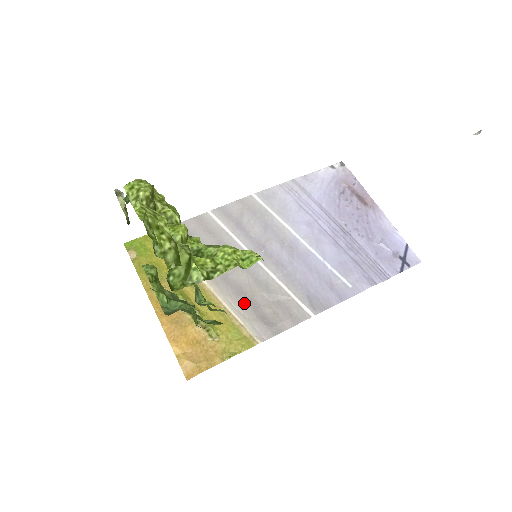
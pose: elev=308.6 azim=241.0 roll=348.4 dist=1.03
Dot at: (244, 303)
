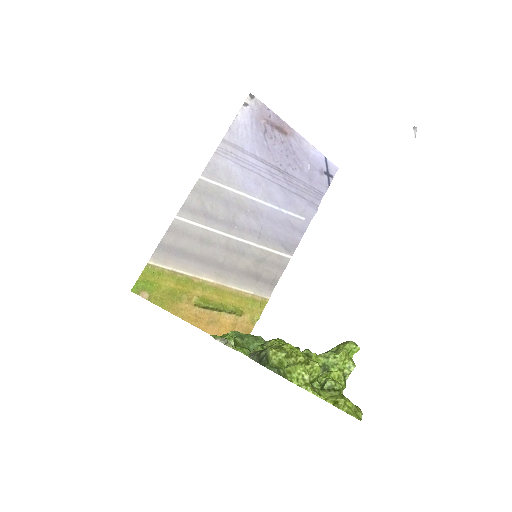
Dot at: (245, 278)
